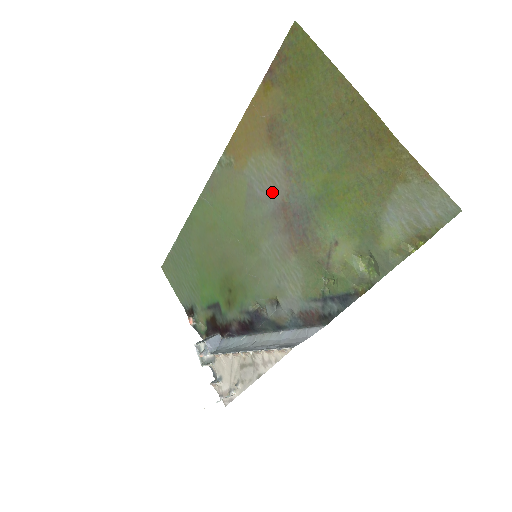
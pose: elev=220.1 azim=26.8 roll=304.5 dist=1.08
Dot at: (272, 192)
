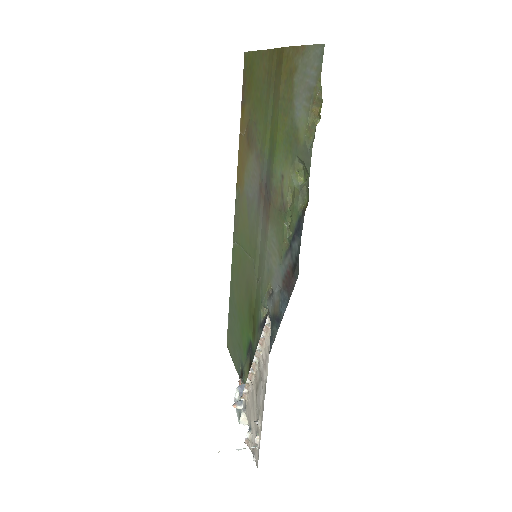
Dot at: (255, 185)
